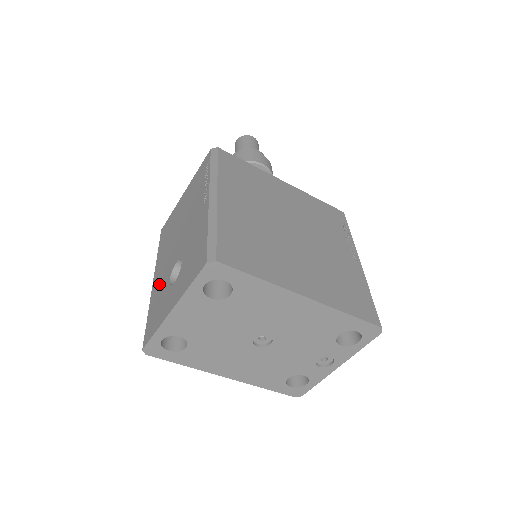
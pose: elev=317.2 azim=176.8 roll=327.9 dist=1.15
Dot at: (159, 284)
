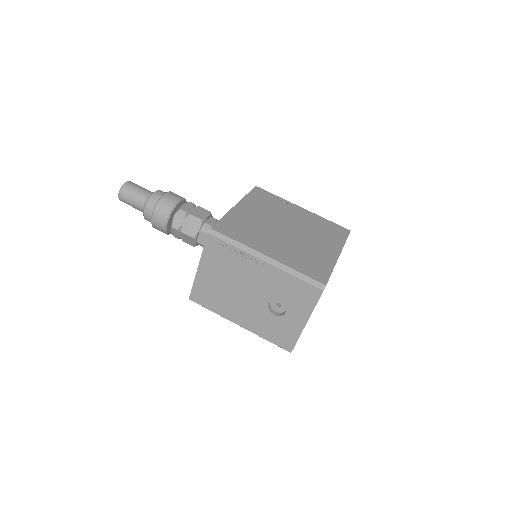
Dot at: (257, 322)
